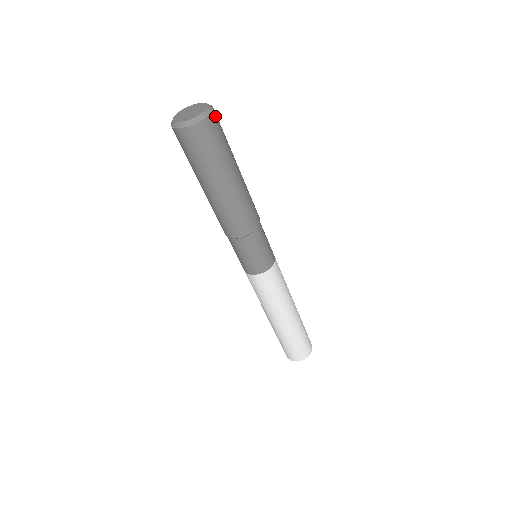
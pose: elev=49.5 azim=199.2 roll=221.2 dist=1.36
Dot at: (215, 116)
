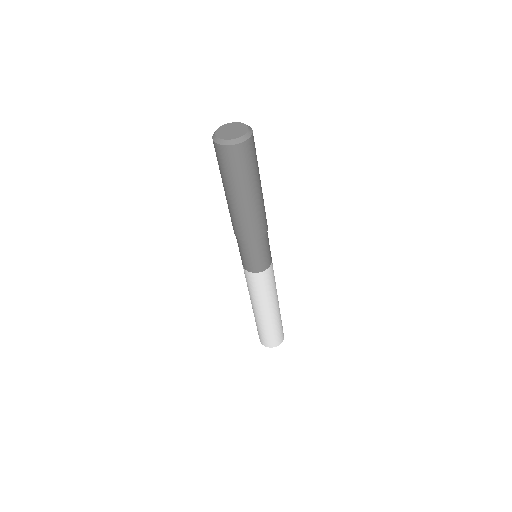
Dot at: occluded
